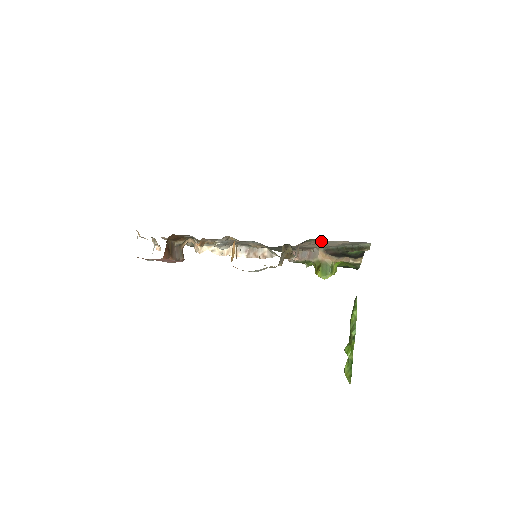
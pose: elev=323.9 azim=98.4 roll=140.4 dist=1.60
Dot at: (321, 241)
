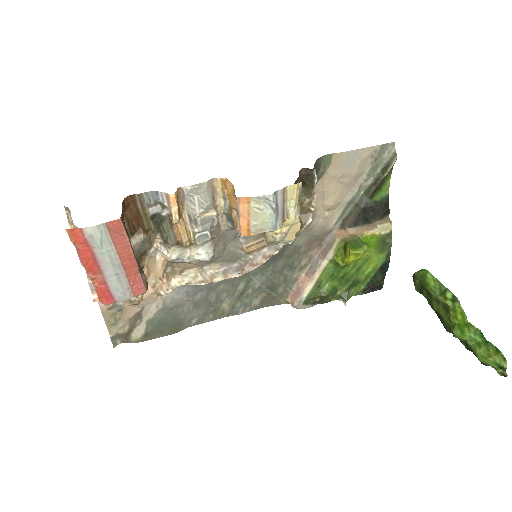
Dot at: (337, 162)
